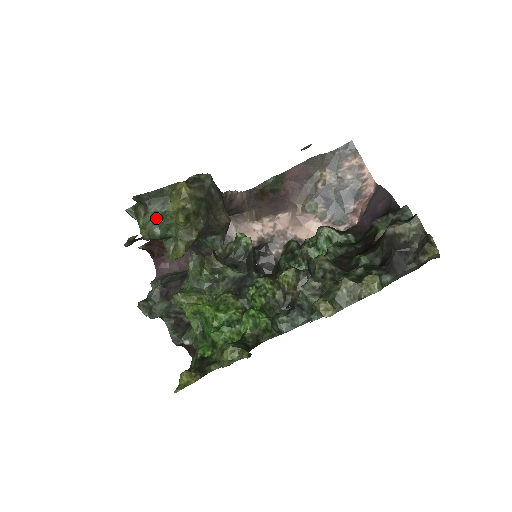
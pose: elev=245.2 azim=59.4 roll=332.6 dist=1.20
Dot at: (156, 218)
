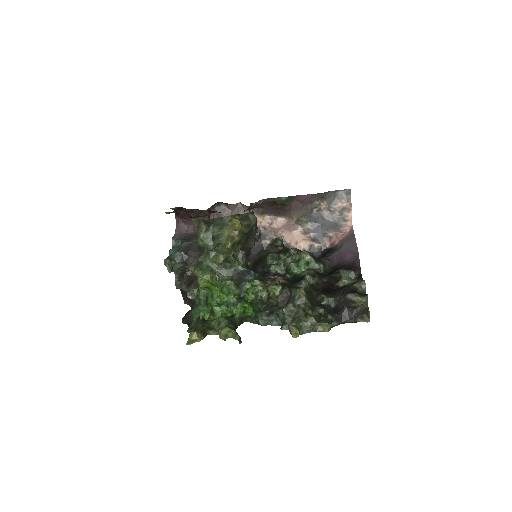
Dot at: (213, 237)
